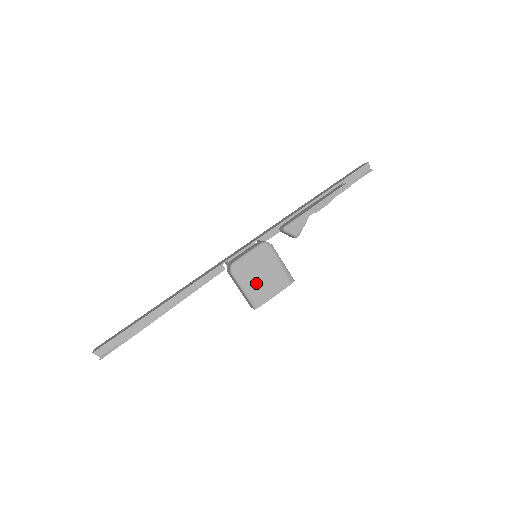
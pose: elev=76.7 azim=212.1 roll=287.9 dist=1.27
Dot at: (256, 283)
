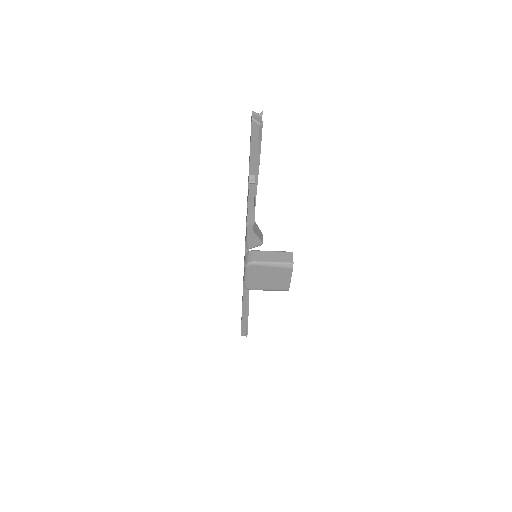
Dot at: (270, 284)
